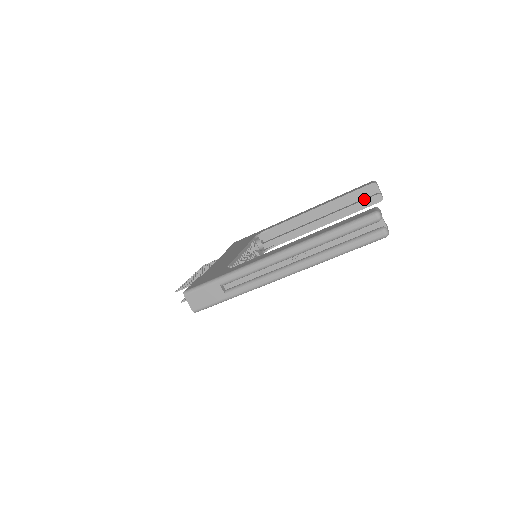
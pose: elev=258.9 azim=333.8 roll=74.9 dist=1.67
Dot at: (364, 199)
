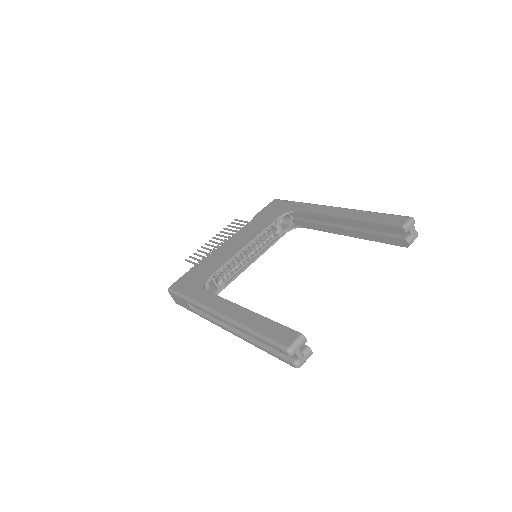
Dot at: (390, 235)
